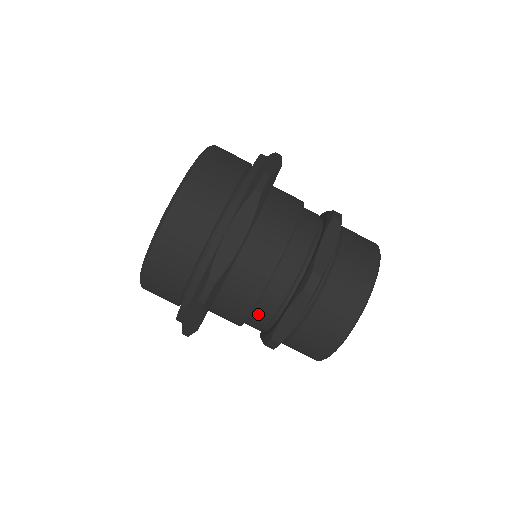
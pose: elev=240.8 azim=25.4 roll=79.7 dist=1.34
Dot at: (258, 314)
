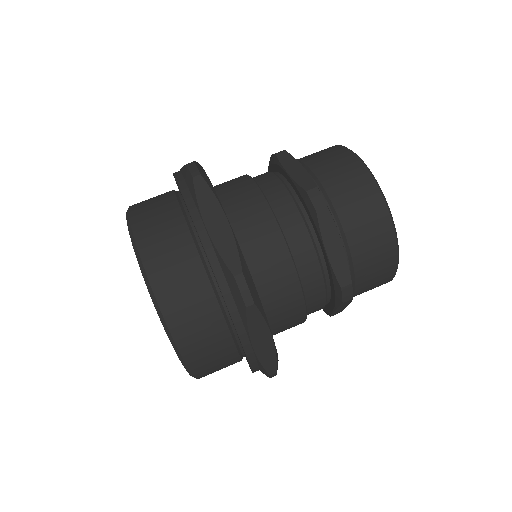
Dot at: (307, 280)
